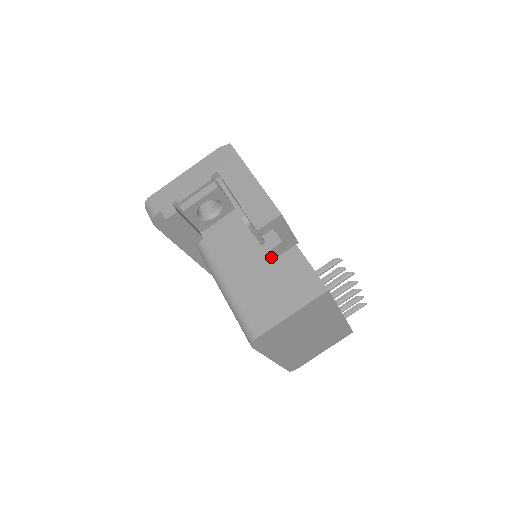
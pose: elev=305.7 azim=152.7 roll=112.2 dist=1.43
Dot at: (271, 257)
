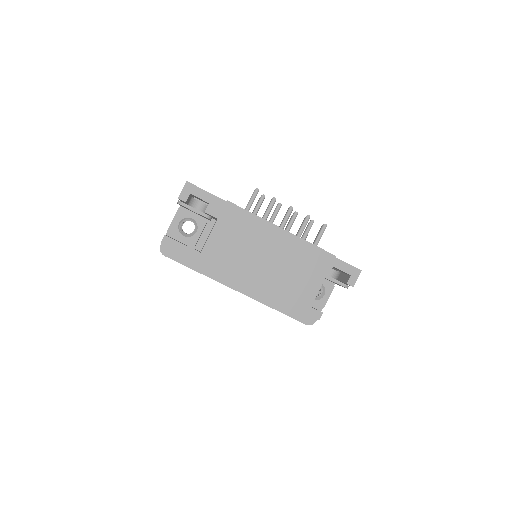
Dot at: occluded
